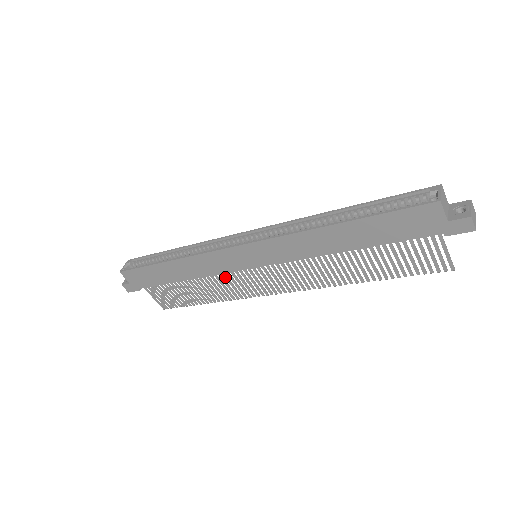
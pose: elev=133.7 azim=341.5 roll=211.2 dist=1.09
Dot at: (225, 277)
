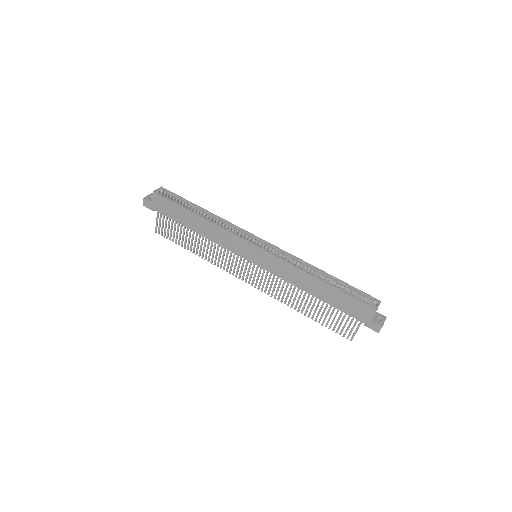
Dot at: (224, 251)
